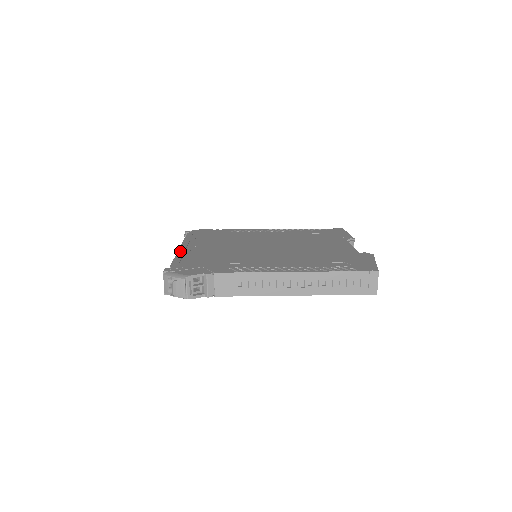
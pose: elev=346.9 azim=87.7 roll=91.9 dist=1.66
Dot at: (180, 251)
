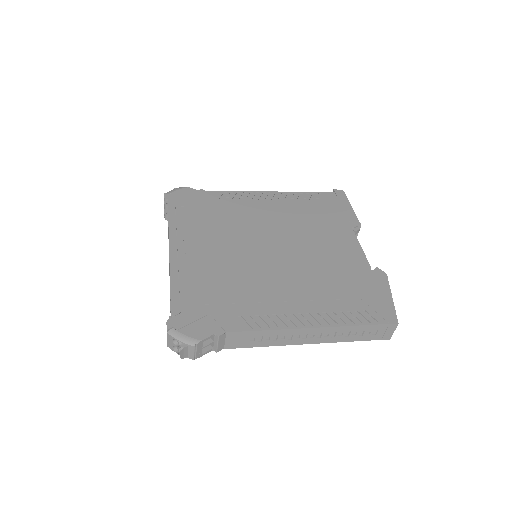
Dot at: (172, 264)
